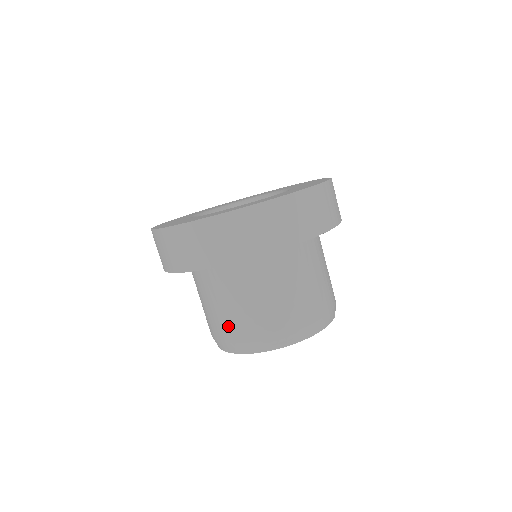
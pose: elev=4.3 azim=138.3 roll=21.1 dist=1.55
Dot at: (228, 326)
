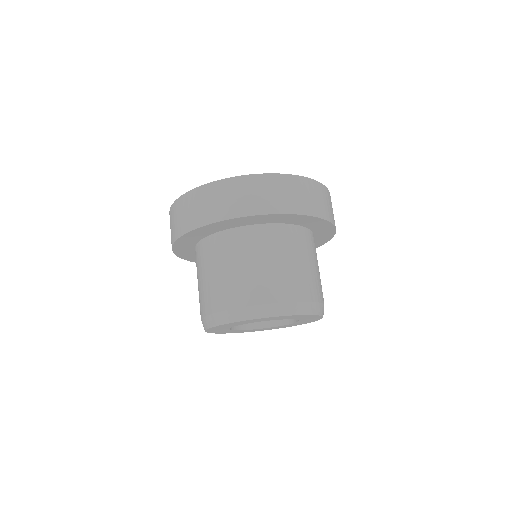
Dot at: (203, 299)
